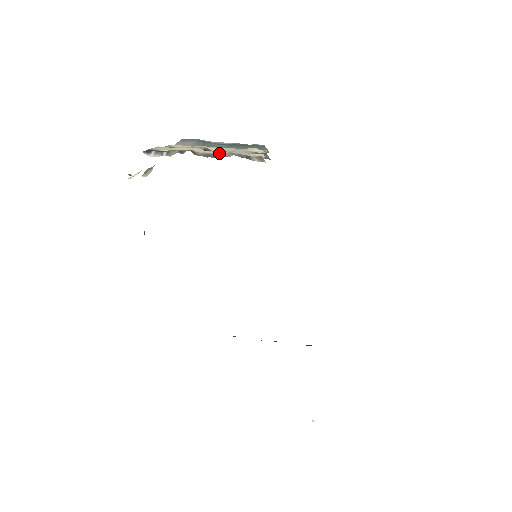
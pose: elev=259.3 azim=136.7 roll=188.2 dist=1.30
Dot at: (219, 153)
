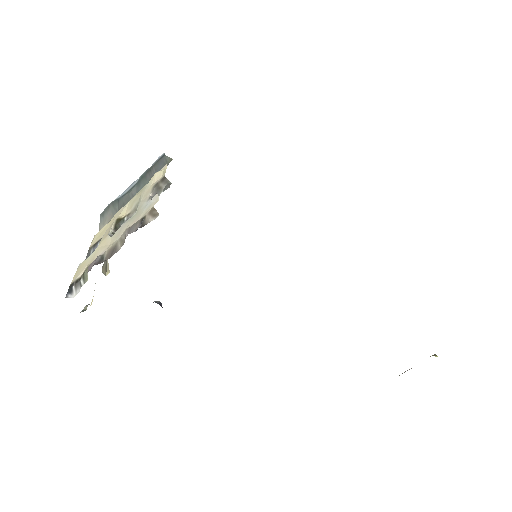
Dot at: (119, 238)
